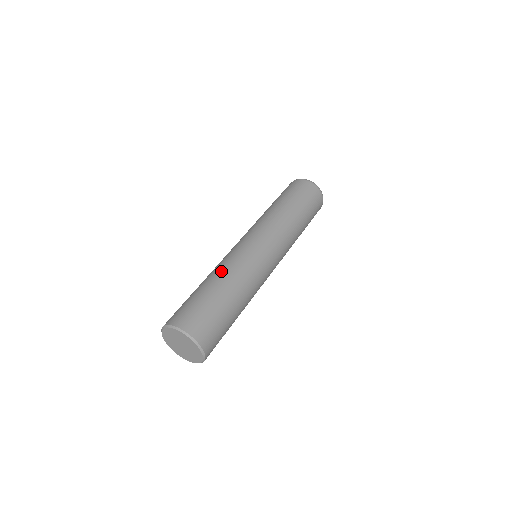
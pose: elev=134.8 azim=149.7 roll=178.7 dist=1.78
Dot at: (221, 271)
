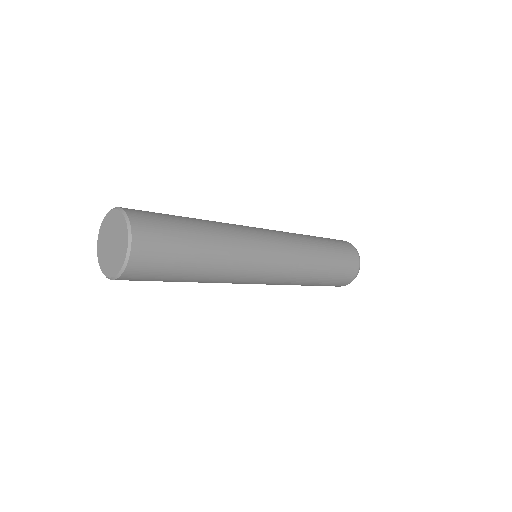
Dot at: occluded
